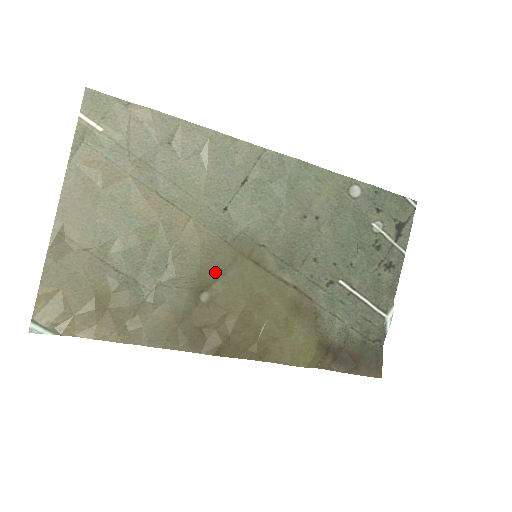
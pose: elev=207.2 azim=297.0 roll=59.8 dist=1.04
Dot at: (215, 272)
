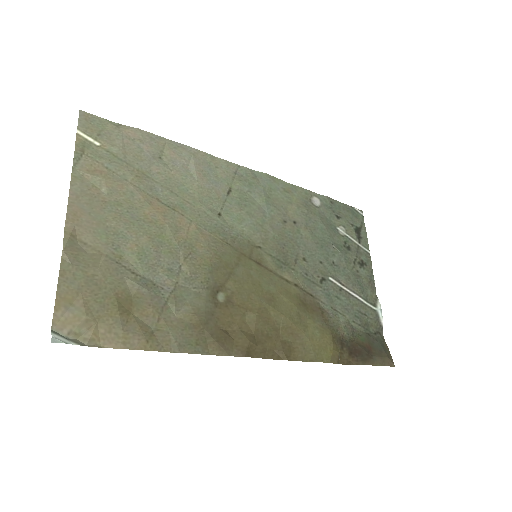
Dot at: (225, 271)
